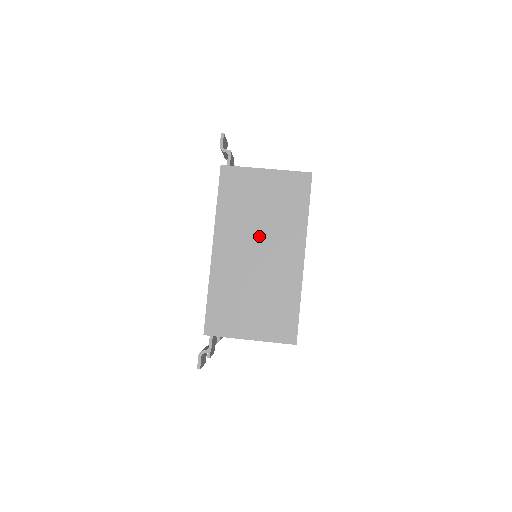
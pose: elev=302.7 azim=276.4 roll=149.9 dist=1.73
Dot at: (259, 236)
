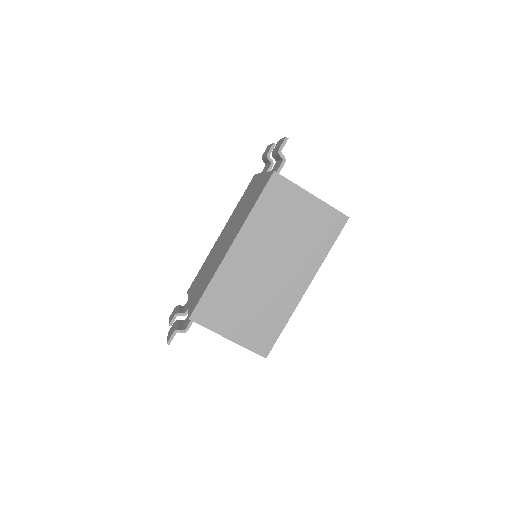
Dot at: (278, 252)
